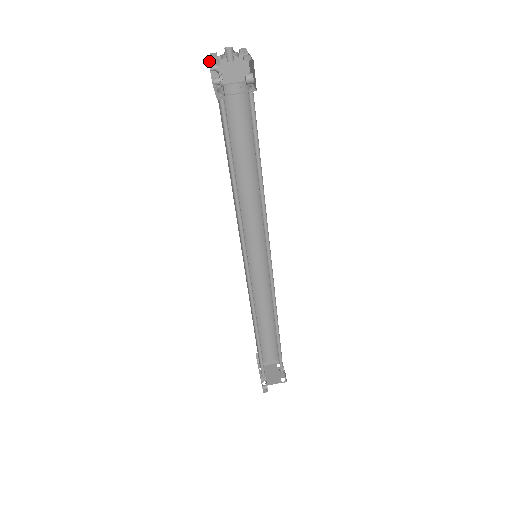
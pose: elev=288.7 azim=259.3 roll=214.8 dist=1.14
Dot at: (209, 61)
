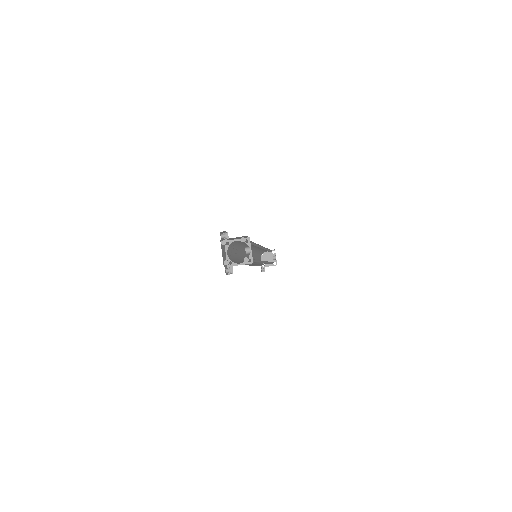
Dot at: (221, 240)
